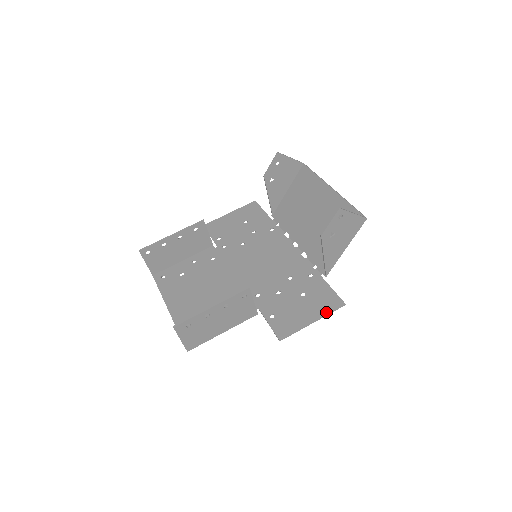
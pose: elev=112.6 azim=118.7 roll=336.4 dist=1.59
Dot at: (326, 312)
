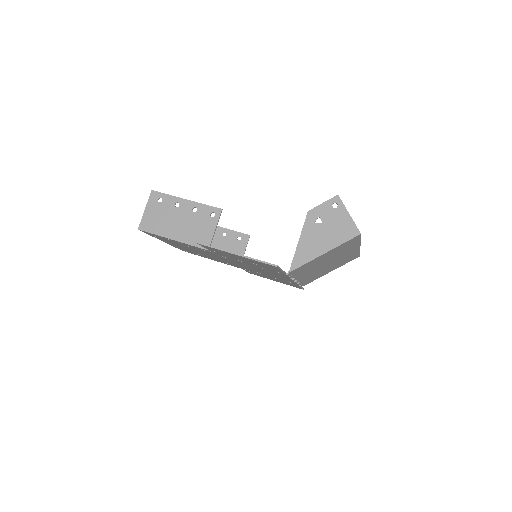
Dot at: occluded
